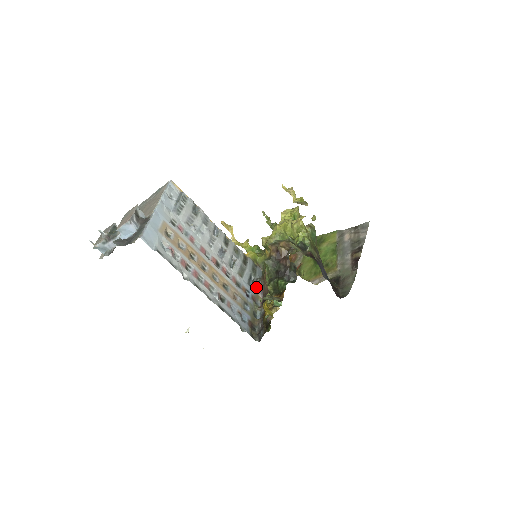
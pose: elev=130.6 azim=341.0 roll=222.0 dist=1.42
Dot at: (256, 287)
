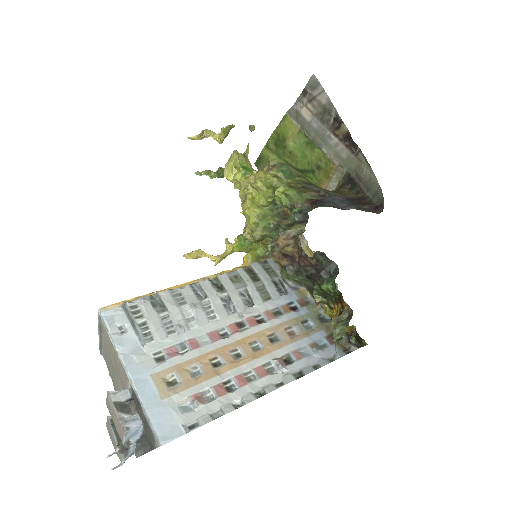
Dot at: (291, 287)
